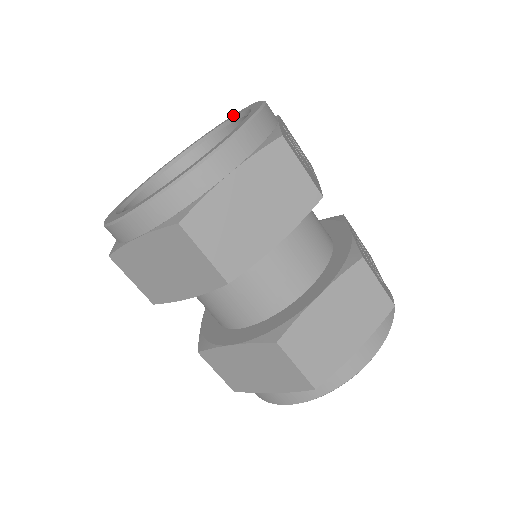
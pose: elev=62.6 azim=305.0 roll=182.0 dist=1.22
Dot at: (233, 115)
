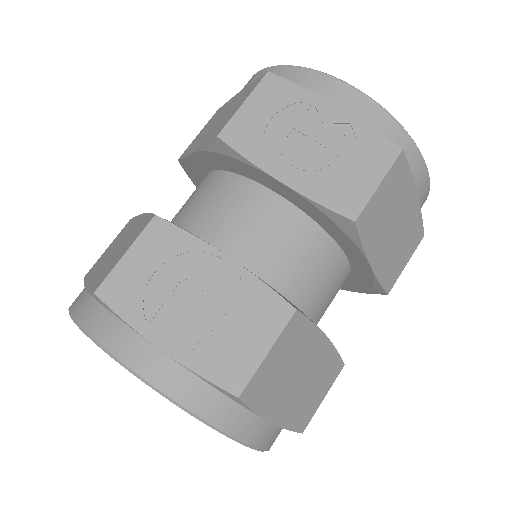
Dot at: occluded
